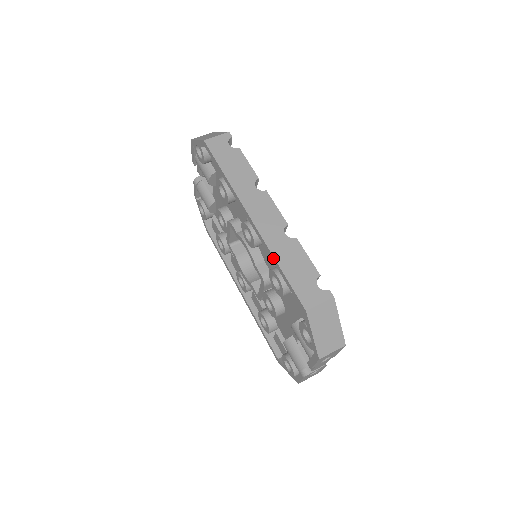
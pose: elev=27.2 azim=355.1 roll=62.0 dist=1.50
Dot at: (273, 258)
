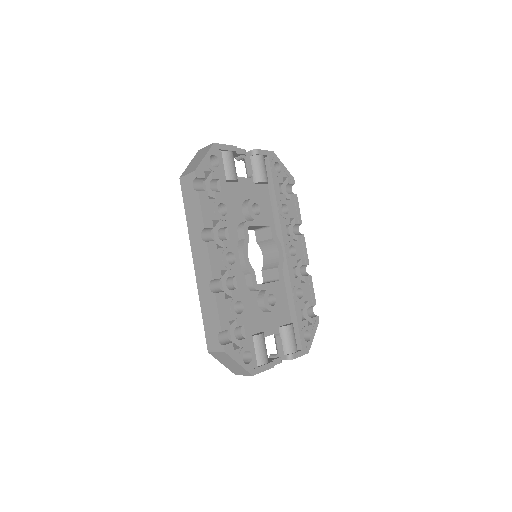
Dot at: (201, 303)
